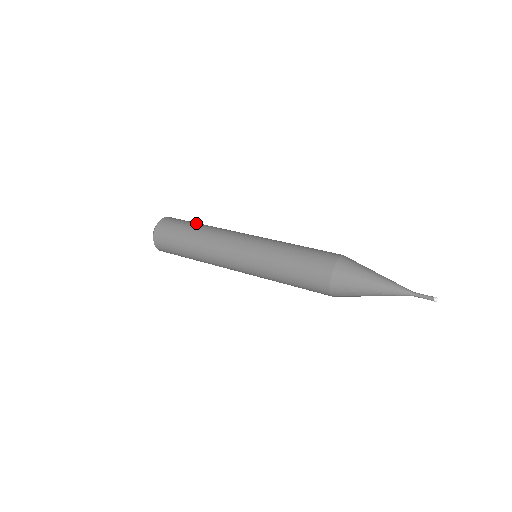
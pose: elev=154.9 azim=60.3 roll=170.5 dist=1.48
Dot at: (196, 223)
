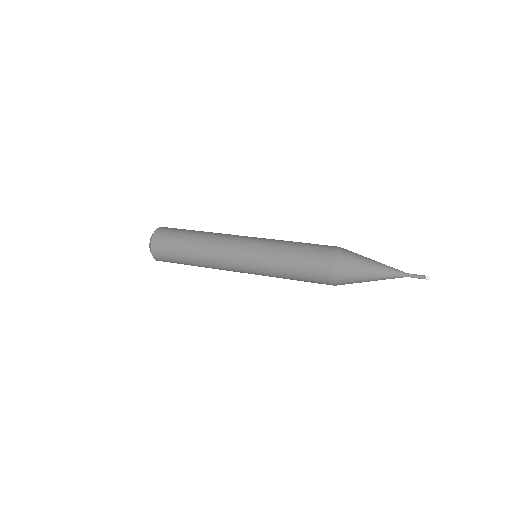
Dot at: (187, 236)
